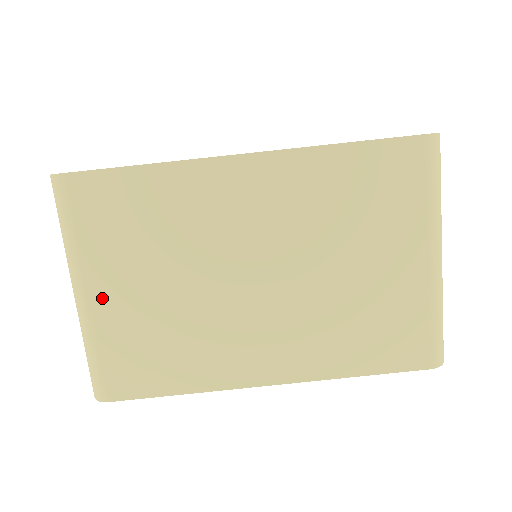
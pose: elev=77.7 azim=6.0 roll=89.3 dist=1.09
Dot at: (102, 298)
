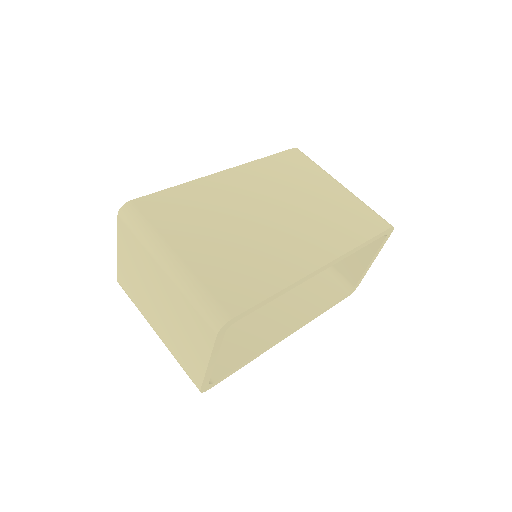
Dot at: (189, 253)
